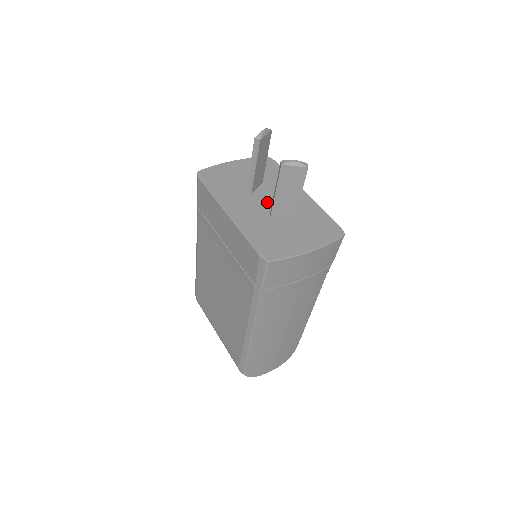
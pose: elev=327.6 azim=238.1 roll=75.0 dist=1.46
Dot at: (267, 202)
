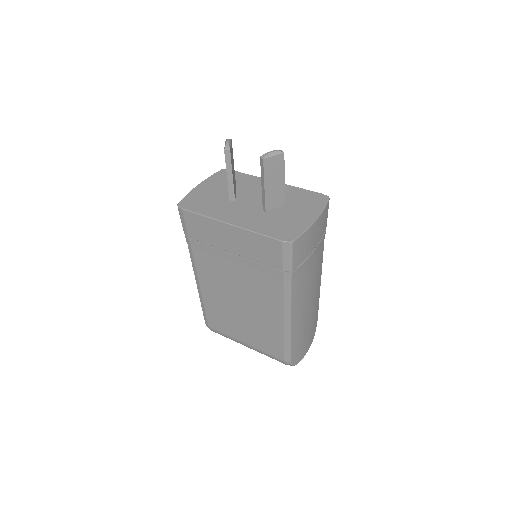
Dot at: (253, 202)
